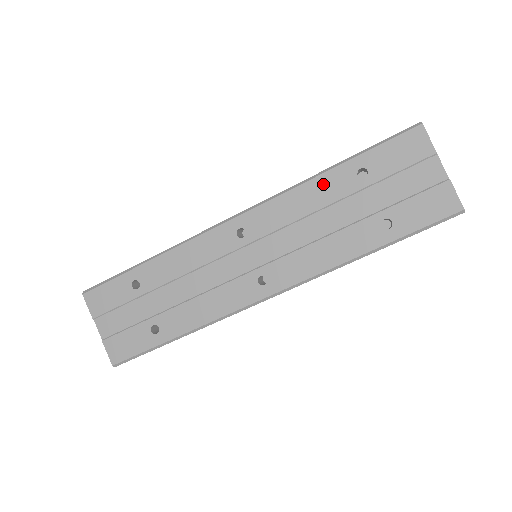
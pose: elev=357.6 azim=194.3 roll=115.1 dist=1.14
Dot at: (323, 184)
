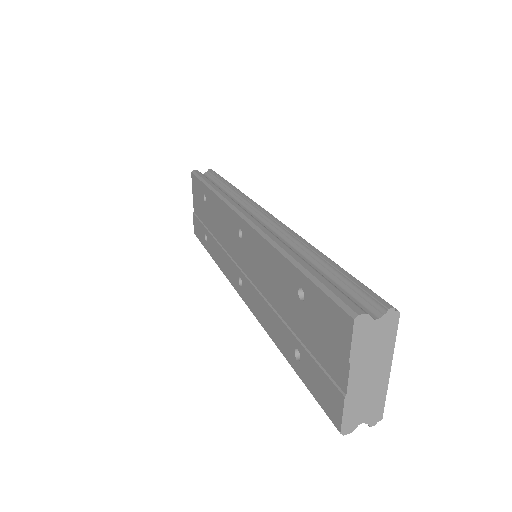
Dot at: (280, 264)
